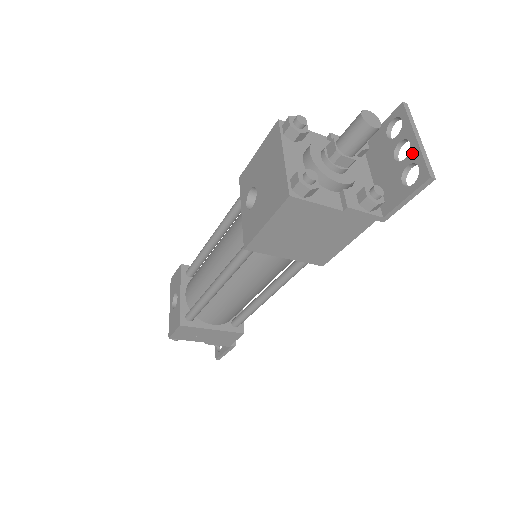
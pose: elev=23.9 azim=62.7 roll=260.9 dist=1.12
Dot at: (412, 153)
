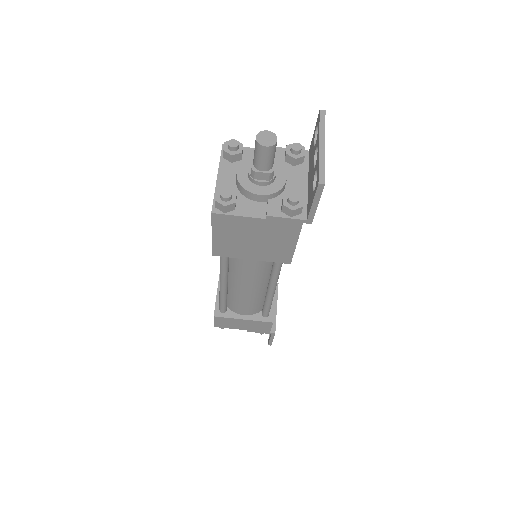
Dot at: (317, 160)
